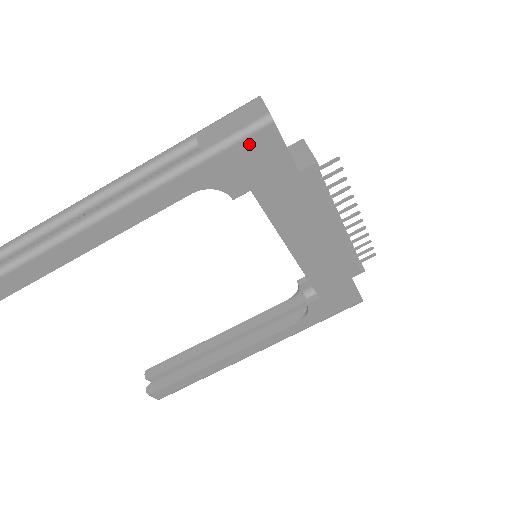
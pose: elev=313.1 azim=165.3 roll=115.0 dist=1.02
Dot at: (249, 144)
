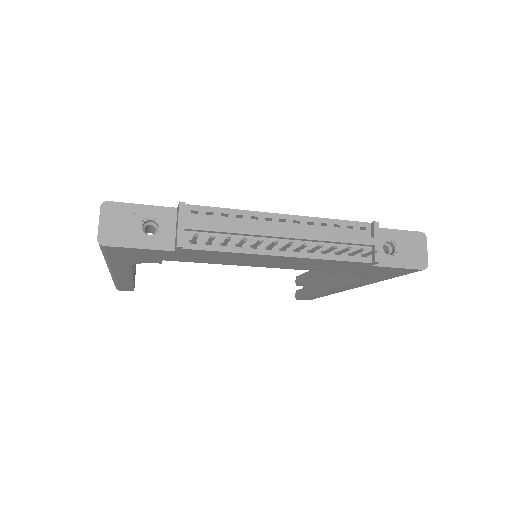
Dot at: (114, 252)
